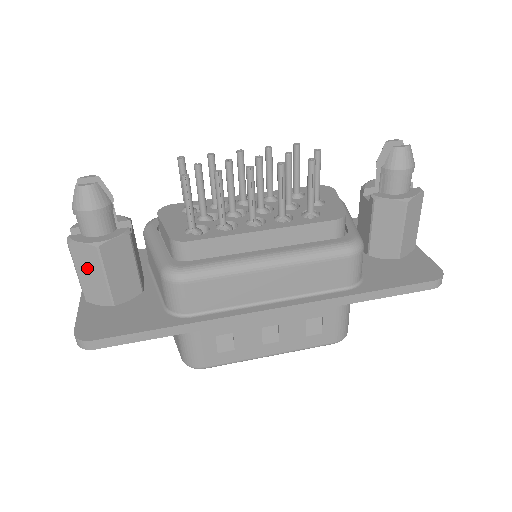
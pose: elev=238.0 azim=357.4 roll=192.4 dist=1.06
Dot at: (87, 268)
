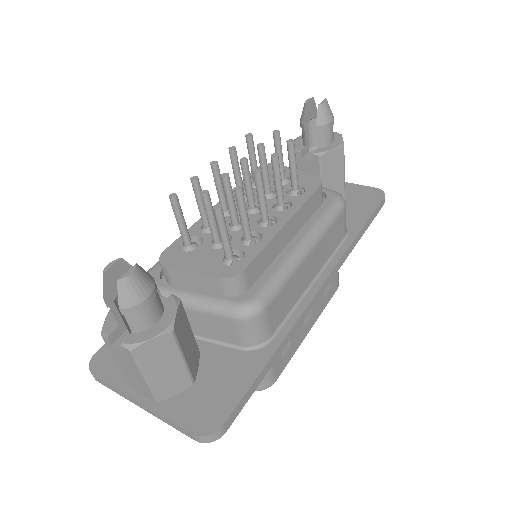
Dot at: (159, 363)
